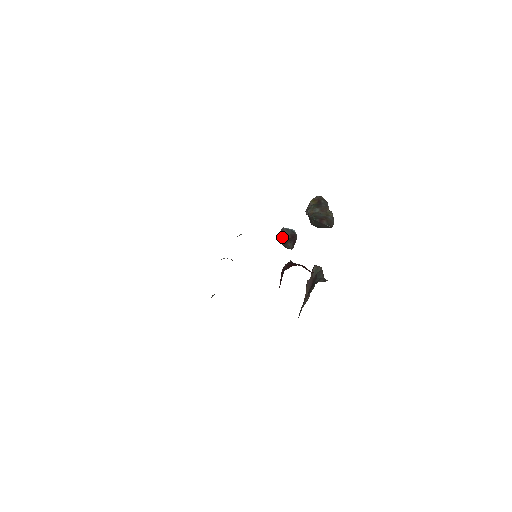
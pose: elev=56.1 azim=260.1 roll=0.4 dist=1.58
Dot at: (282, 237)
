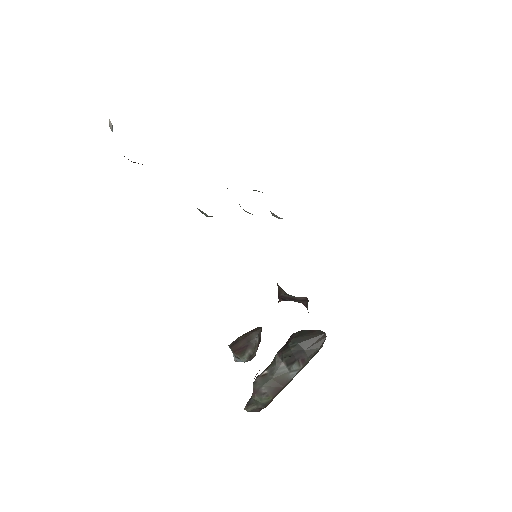
Dot at: occluded
